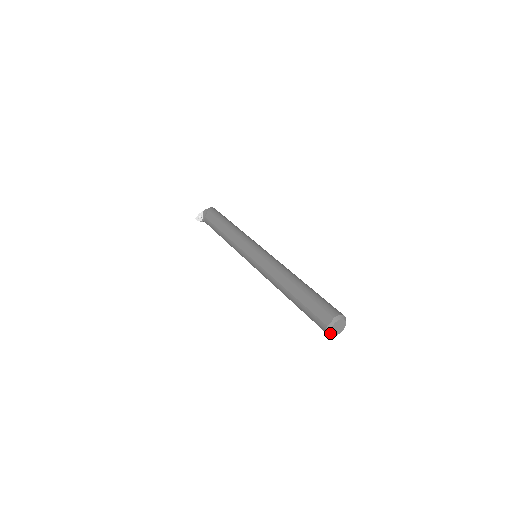
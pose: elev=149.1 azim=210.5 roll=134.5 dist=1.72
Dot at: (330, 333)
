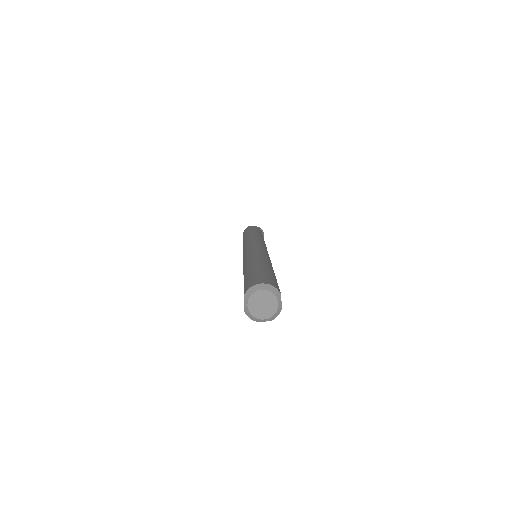
Dot at: (257, 319)
